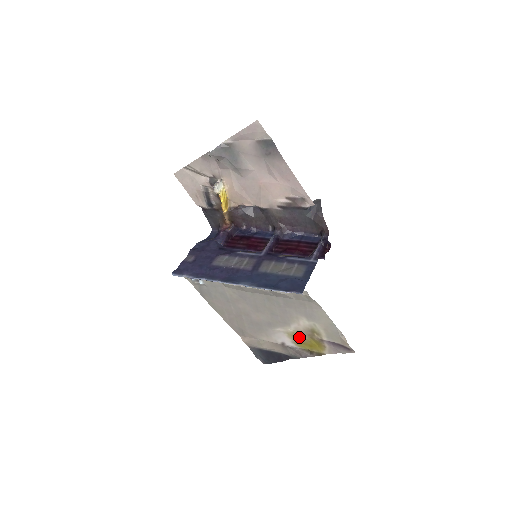
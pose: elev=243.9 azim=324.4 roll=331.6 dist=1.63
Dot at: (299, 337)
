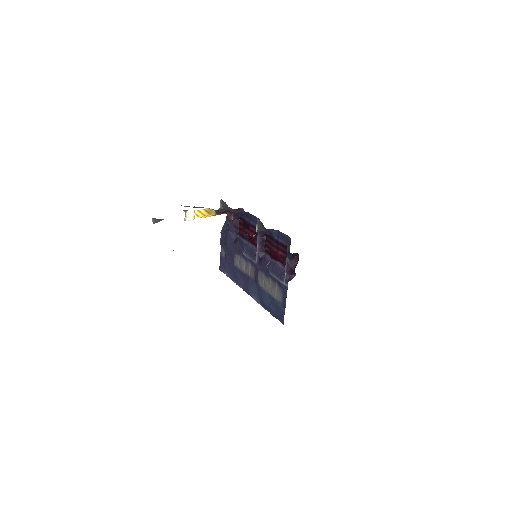
Dot at: occluded
